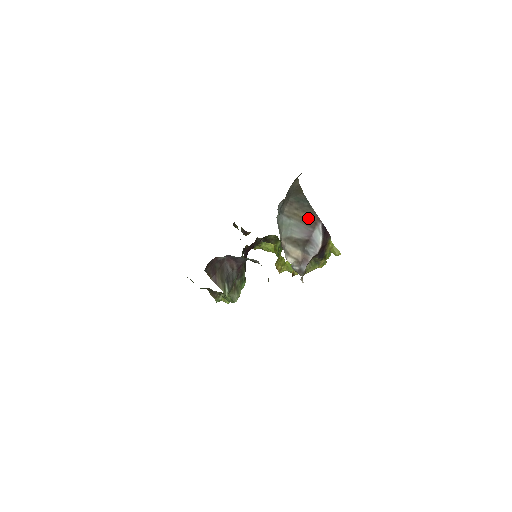
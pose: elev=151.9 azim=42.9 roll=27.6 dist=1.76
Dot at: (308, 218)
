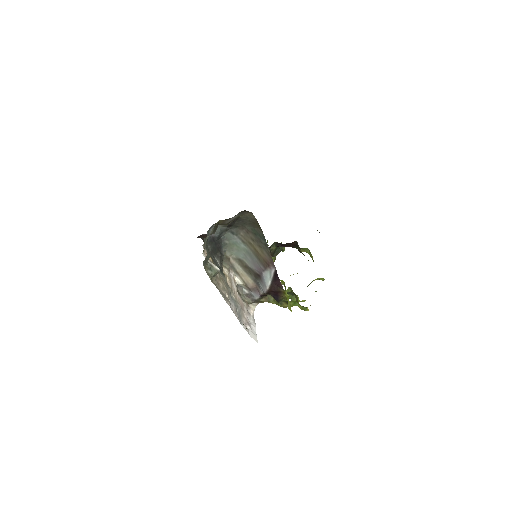
Dot at: (263, 255)
